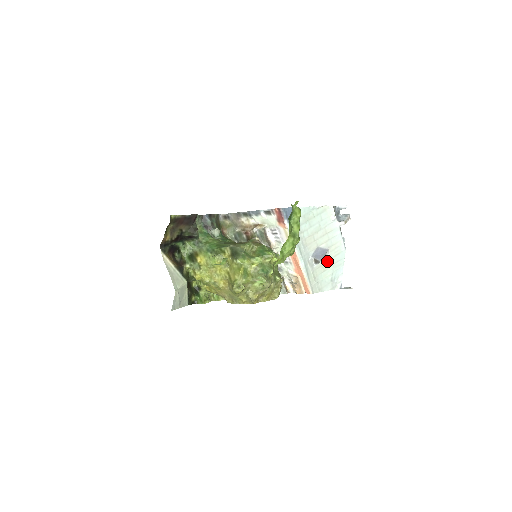
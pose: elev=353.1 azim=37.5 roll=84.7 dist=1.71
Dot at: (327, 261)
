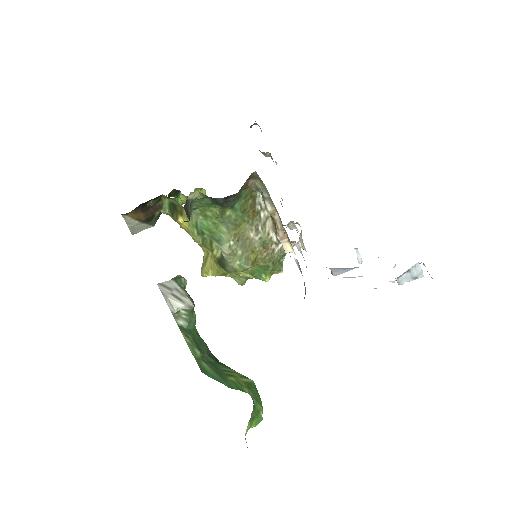
Dot at: occluded
